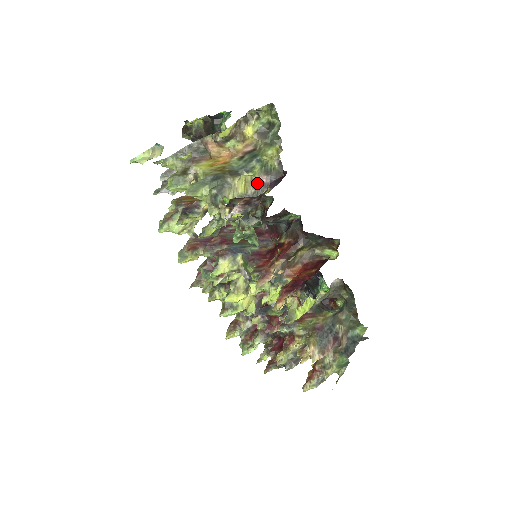
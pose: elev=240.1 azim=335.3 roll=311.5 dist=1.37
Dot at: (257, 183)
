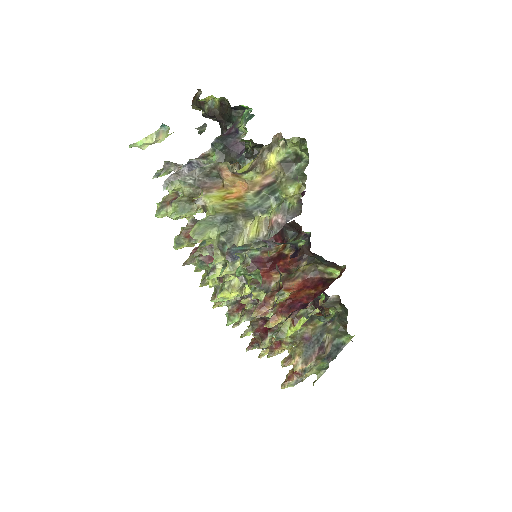
Dot at: (271, 223)
